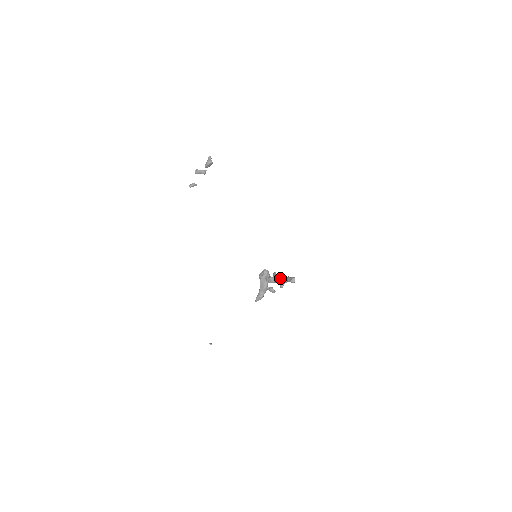
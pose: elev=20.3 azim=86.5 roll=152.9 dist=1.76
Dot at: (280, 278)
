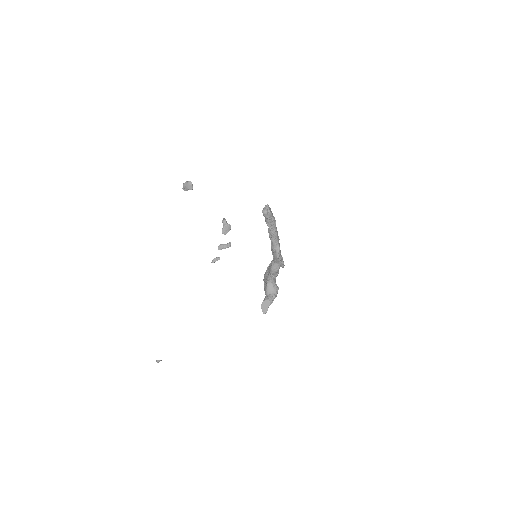
Dot at: occluded
